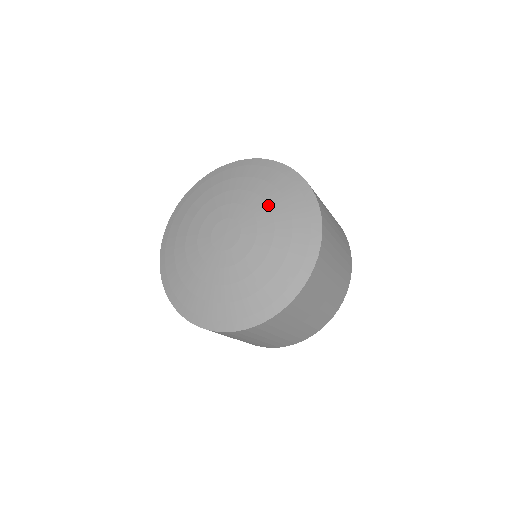
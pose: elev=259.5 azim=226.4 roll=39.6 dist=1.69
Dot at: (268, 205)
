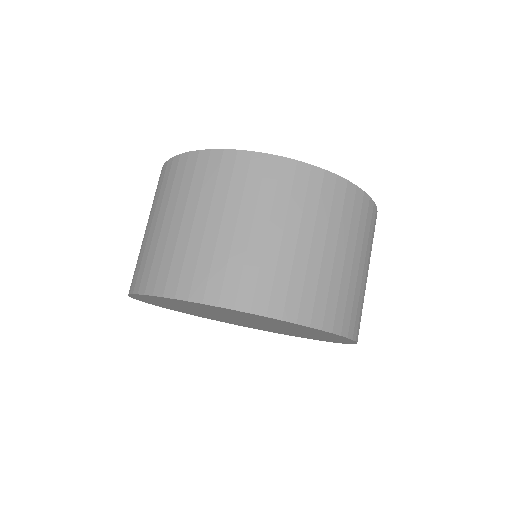
Dot at: occluded
